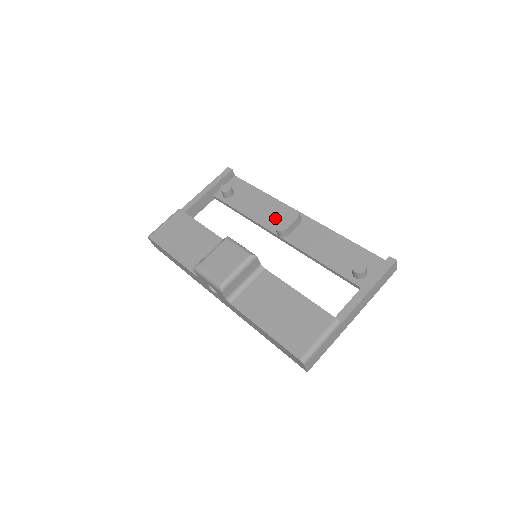
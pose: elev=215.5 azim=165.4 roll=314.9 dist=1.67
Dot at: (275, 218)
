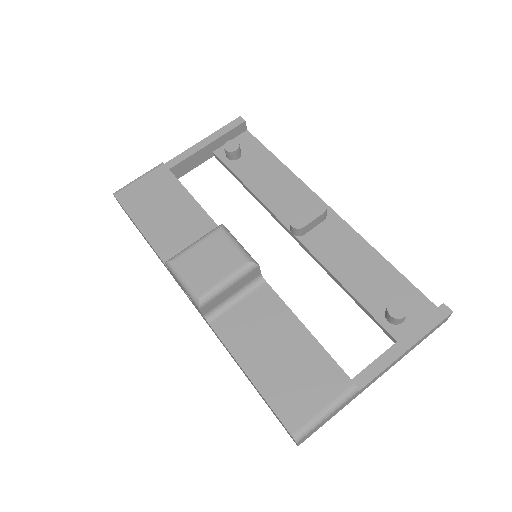
Dot at: (291, 205)
